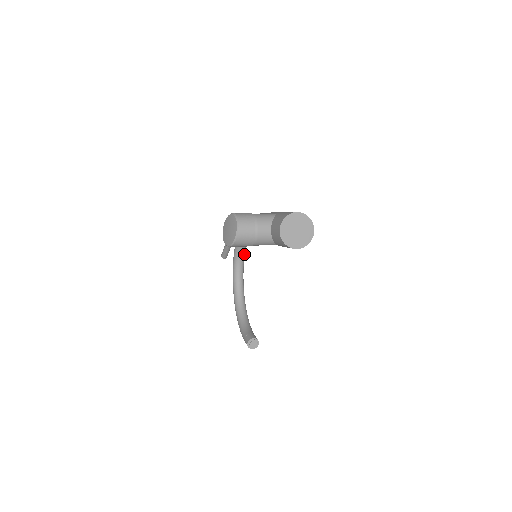
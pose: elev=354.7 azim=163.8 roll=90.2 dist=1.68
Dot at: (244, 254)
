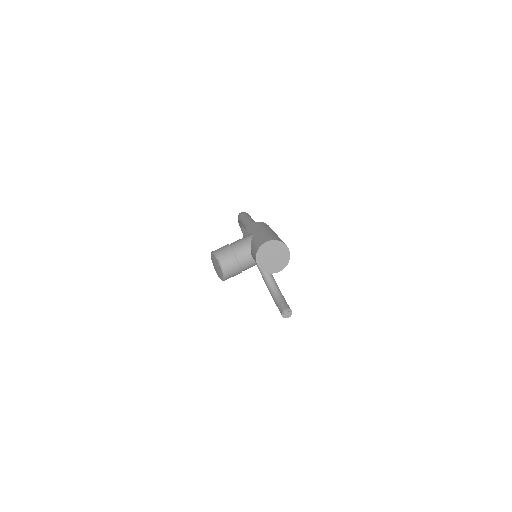
Dot at: occluded
